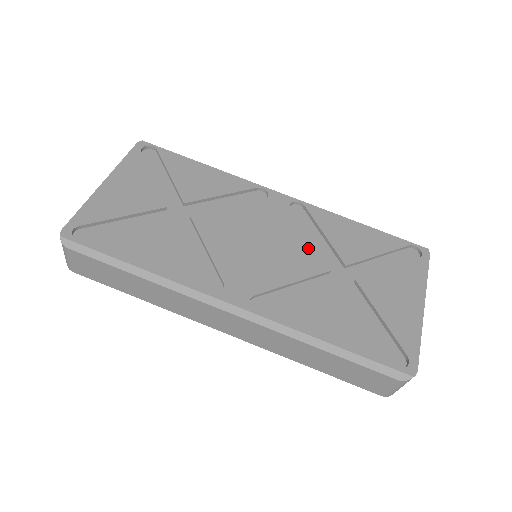
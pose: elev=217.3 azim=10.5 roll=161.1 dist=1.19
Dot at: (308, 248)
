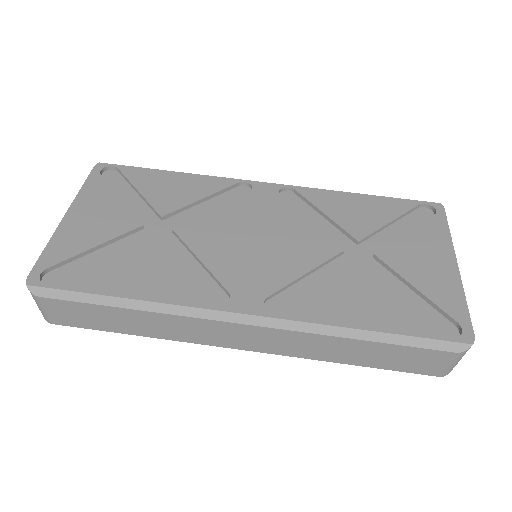
Dot at: (312, 232)
